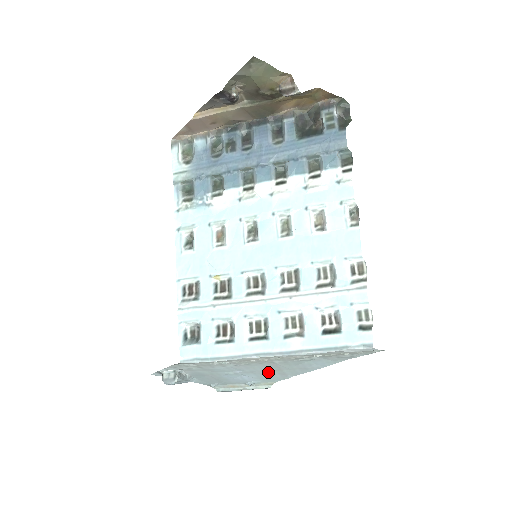
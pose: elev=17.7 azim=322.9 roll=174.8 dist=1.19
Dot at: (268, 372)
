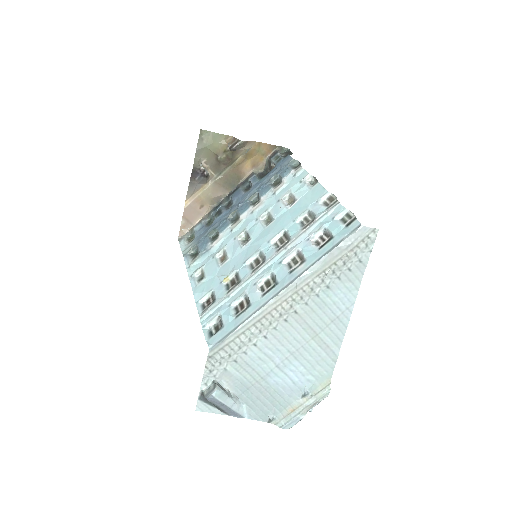
Dot at: (308, 348)
